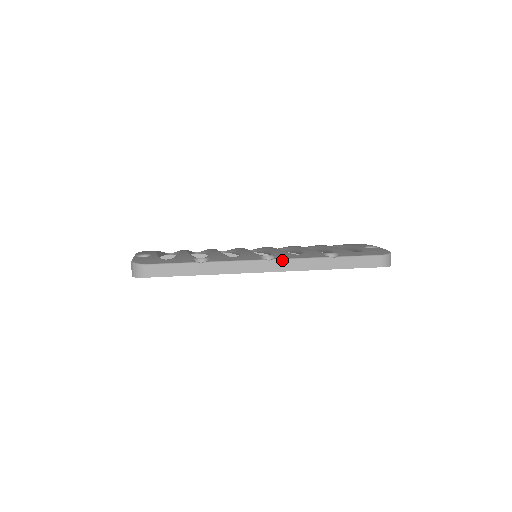
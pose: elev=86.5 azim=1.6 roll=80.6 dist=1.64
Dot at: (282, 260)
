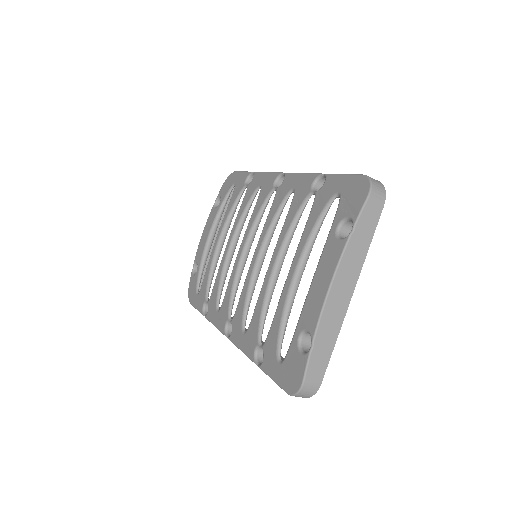
Dot at: (233, 343)
